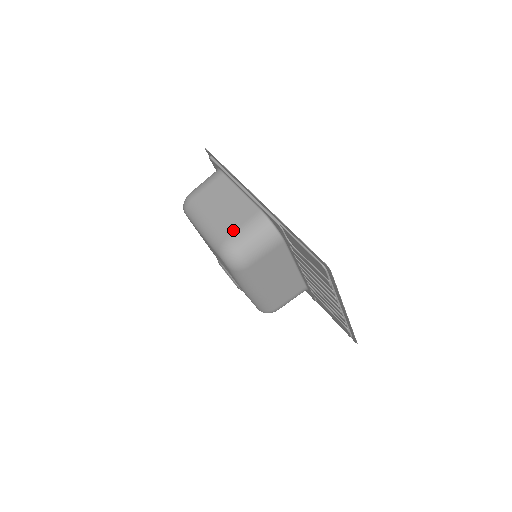
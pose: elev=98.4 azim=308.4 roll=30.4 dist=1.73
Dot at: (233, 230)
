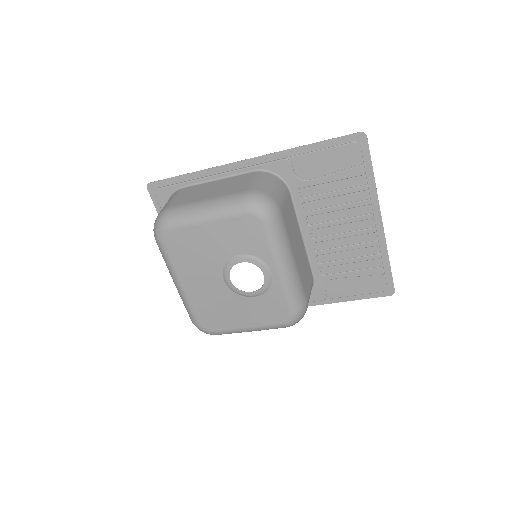
Dot at: (245, 187)
